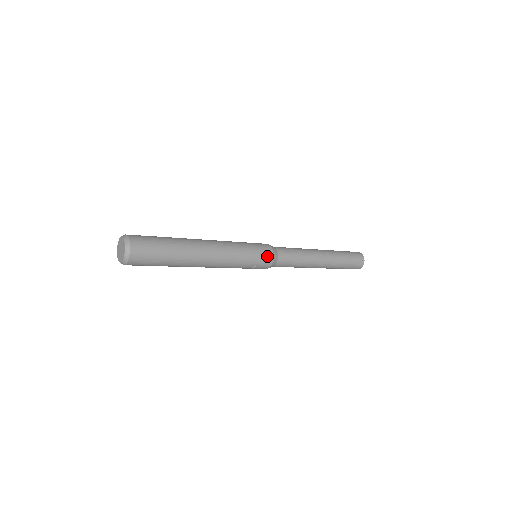
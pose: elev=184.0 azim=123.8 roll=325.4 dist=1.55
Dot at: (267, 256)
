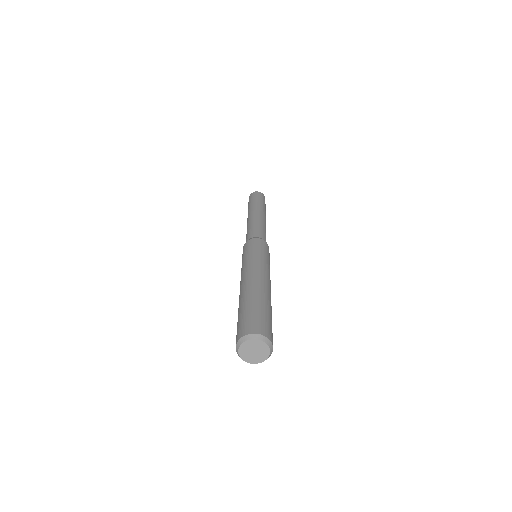
Dot at: (269, 253)
